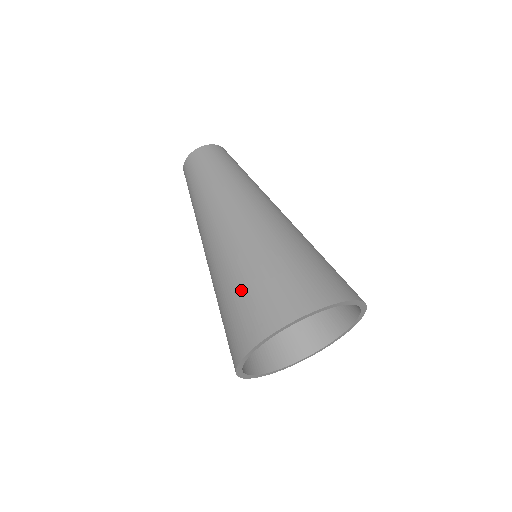
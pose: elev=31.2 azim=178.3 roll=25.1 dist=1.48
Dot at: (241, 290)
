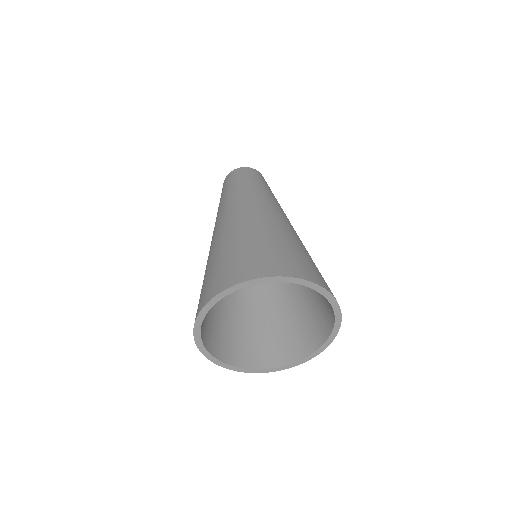
Dot at: (284, 245)
